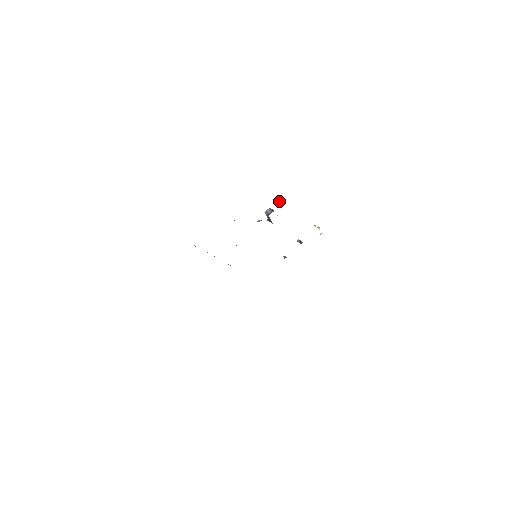
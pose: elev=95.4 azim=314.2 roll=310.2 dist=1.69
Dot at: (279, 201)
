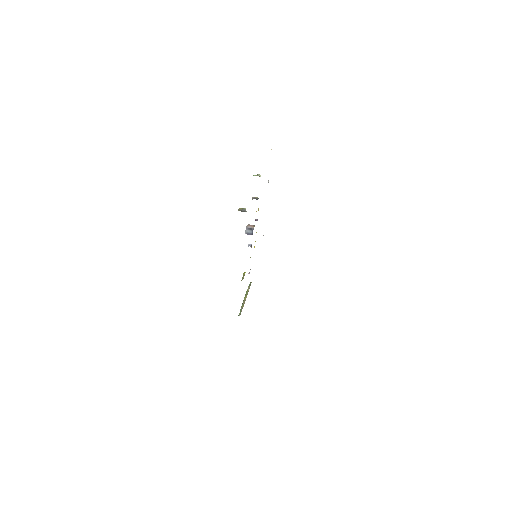
Dot at: (241, 211)
